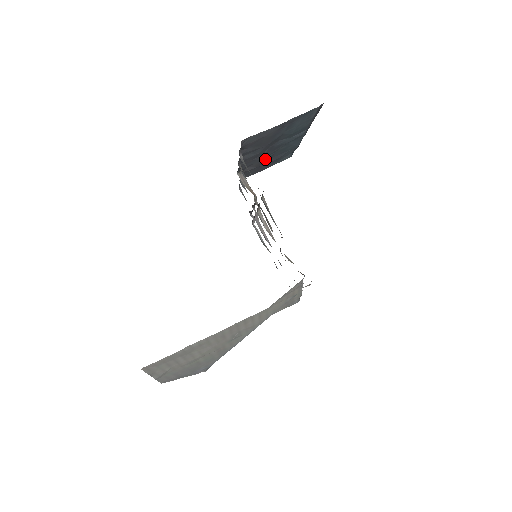
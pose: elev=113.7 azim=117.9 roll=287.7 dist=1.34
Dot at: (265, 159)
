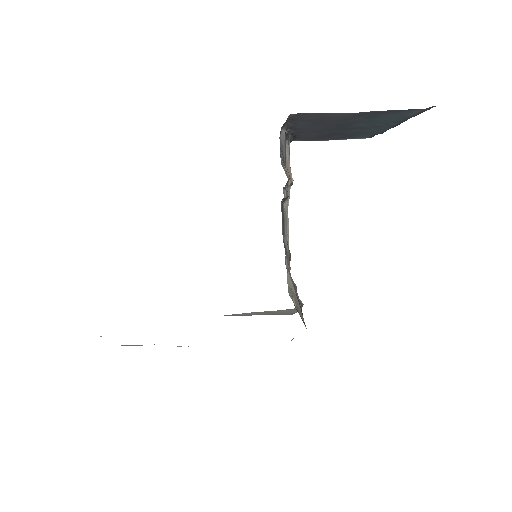
Dot at: (330, 134)
